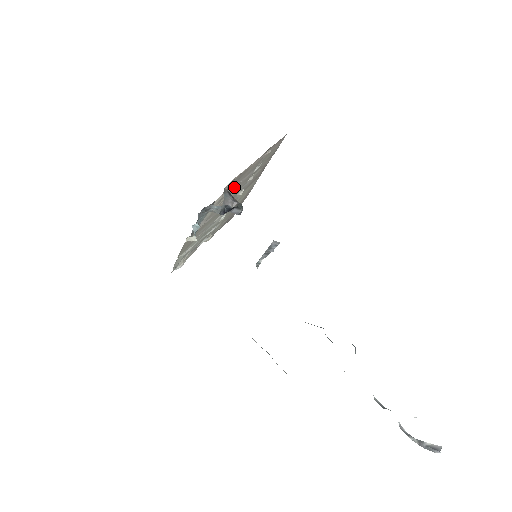
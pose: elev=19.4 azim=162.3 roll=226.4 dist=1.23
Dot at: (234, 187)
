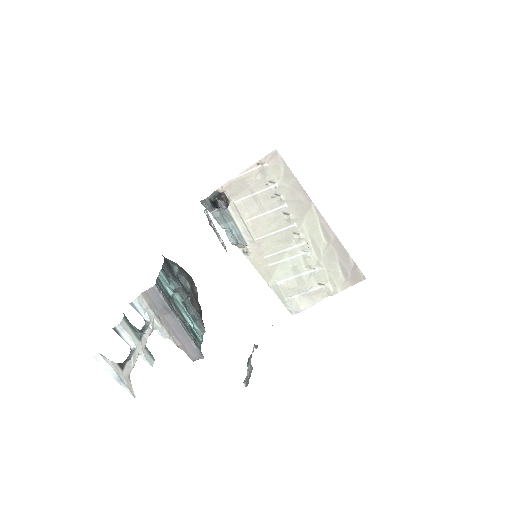
Dot at: (250, 200)
